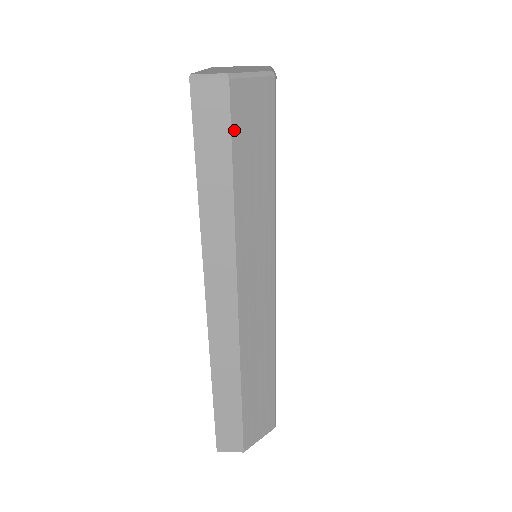
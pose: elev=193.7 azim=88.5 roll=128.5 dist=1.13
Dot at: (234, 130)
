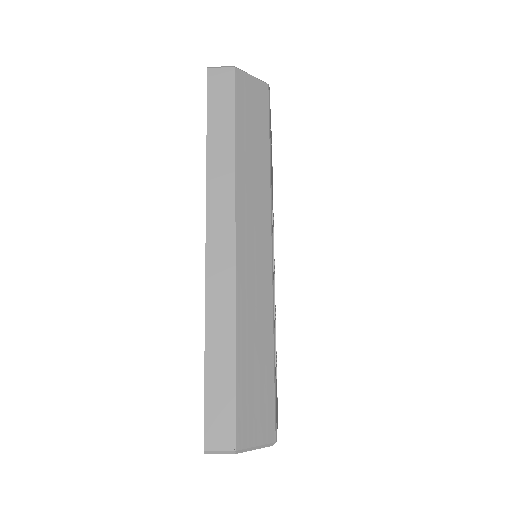
Dot at: (237, 100)
